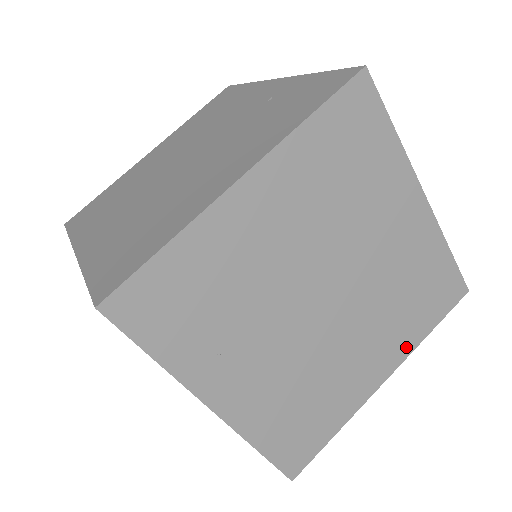
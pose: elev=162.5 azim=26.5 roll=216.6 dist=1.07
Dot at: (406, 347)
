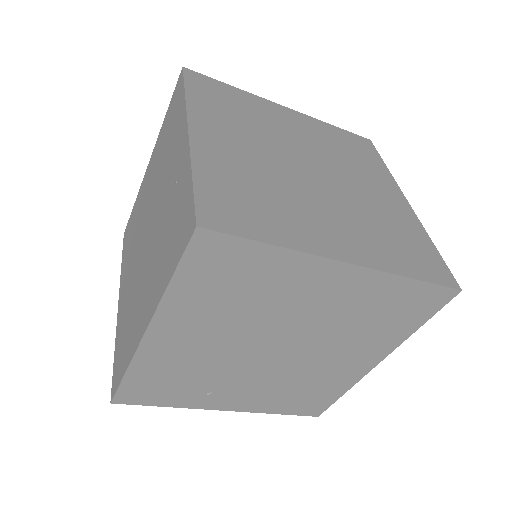
Dot at: (392, 343)
